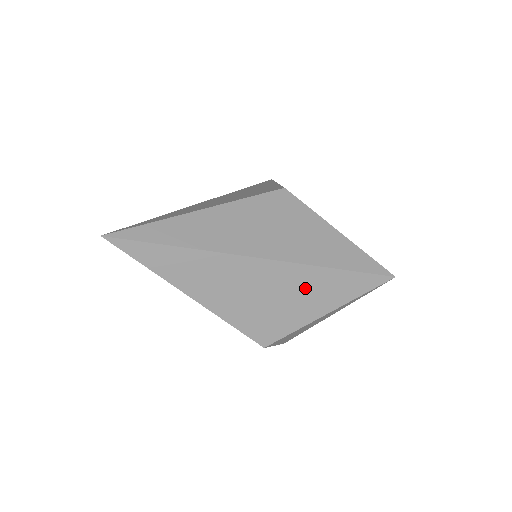
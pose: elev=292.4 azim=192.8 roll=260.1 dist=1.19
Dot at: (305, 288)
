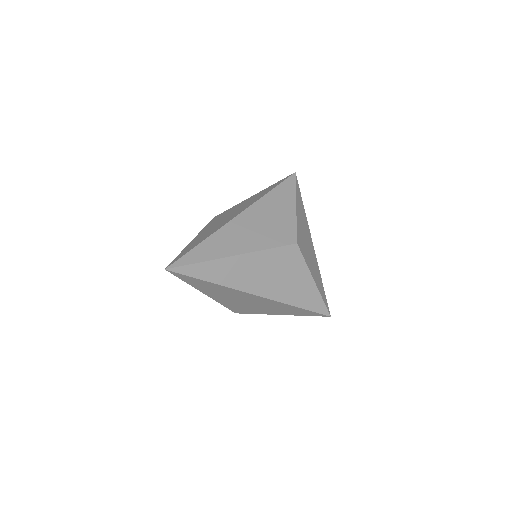
Dot at: (276, 307)
